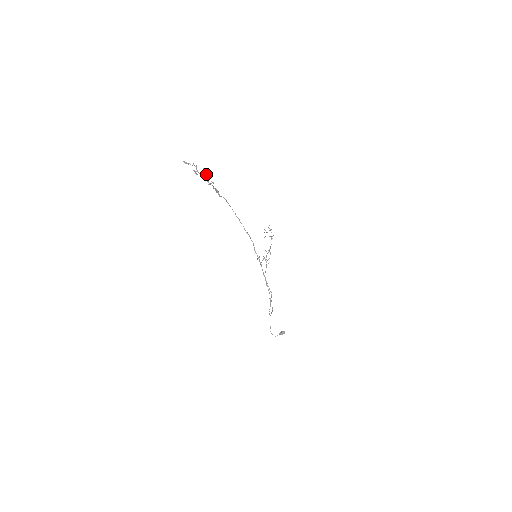
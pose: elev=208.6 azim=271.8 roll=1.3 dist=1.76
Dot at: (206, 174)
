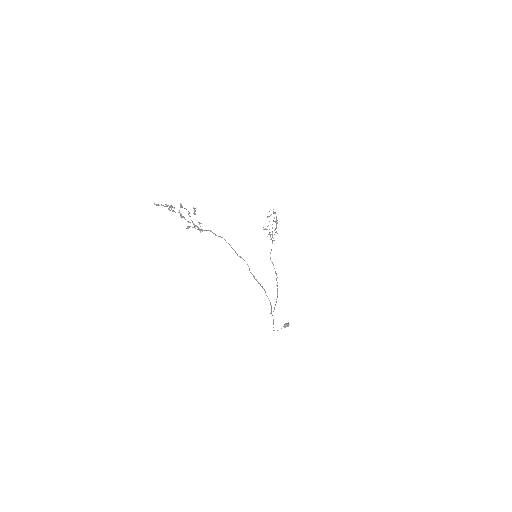
Dot at: (185, 208)
